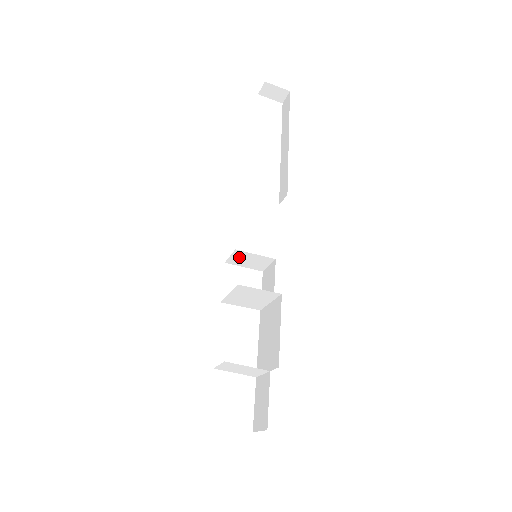
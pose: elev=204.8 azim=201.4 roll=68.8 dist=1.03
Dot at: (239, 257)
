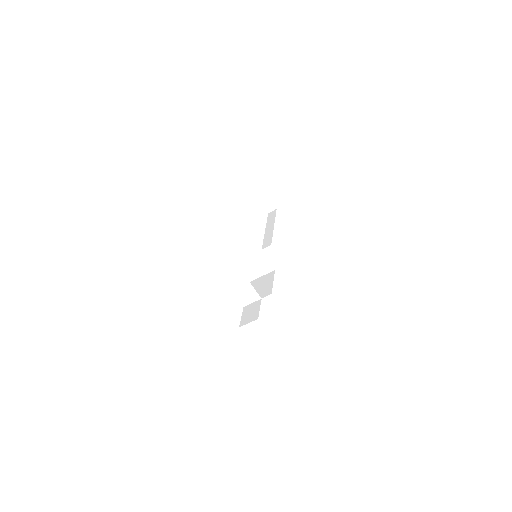
Dot at: (250, 250)
